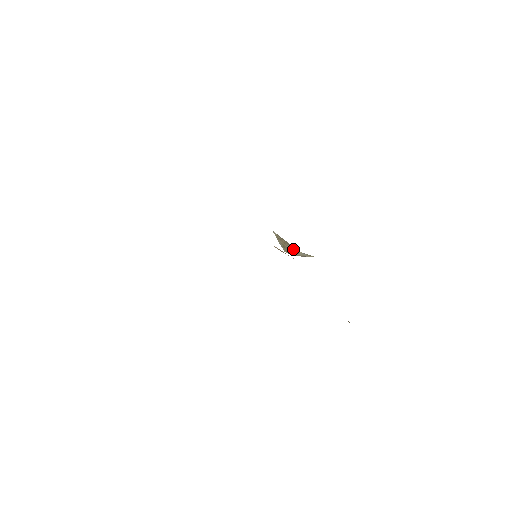
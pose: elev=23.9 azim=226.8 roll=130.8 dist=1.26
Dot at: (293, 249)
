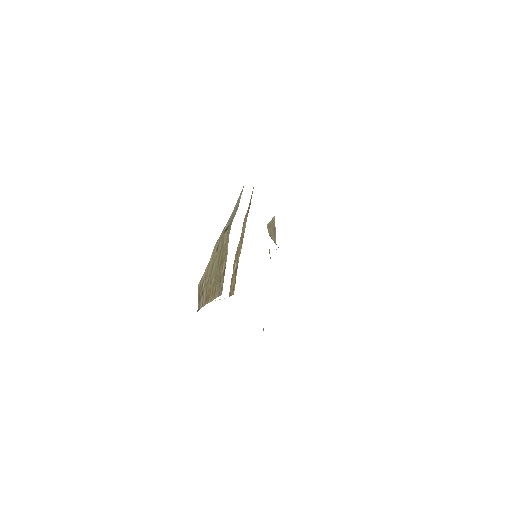
Dot at: (274, 236)
